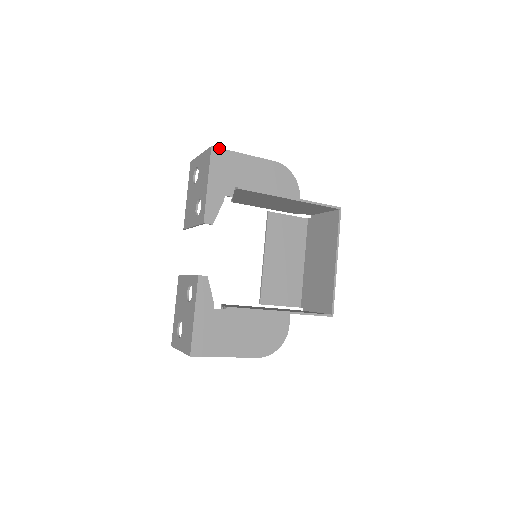
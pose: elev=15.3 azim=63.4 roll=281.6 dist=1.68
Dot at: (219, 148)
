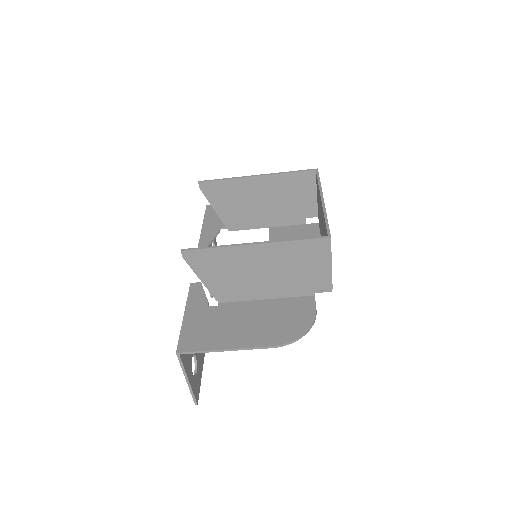
Dot at: occluded
